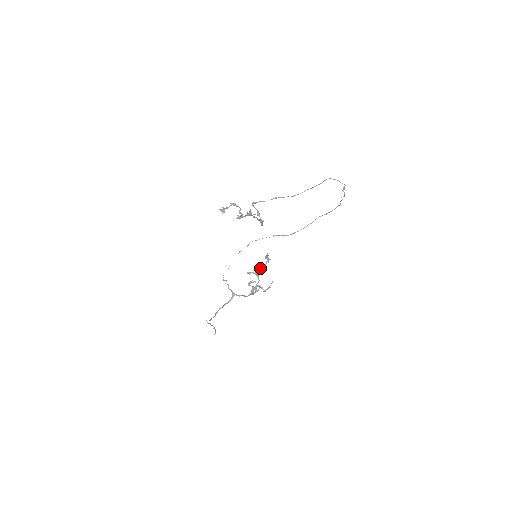
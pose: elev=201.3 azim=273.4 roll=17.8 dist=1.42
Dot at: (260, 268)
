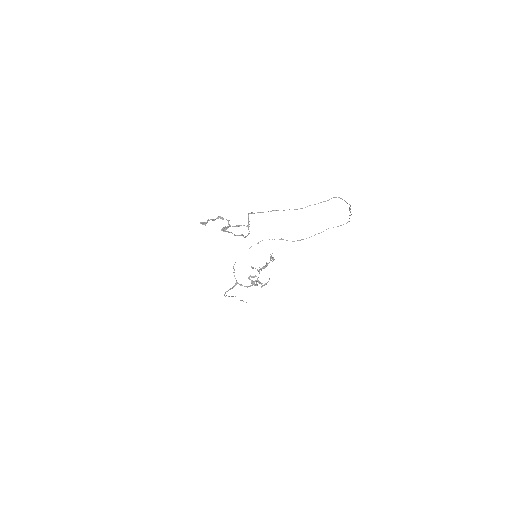
Dot at: (266, 264)
